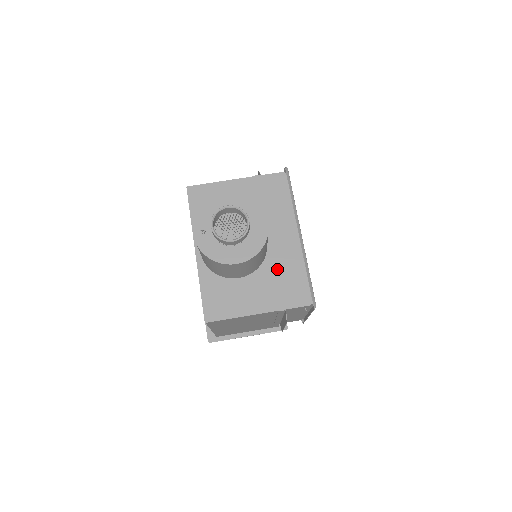
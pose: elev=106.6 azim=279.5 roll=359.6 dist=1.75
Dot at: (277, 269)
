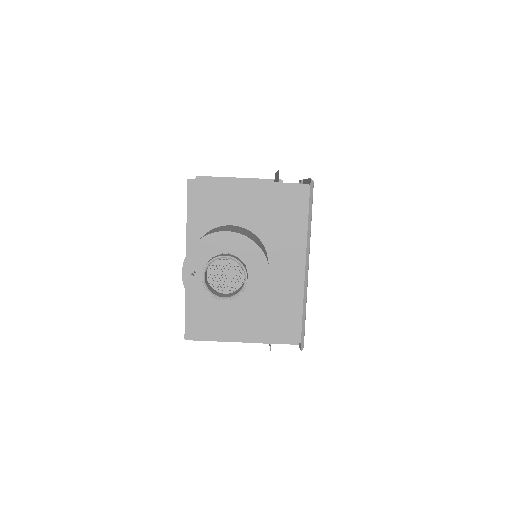
Dot at: (272, 300)
